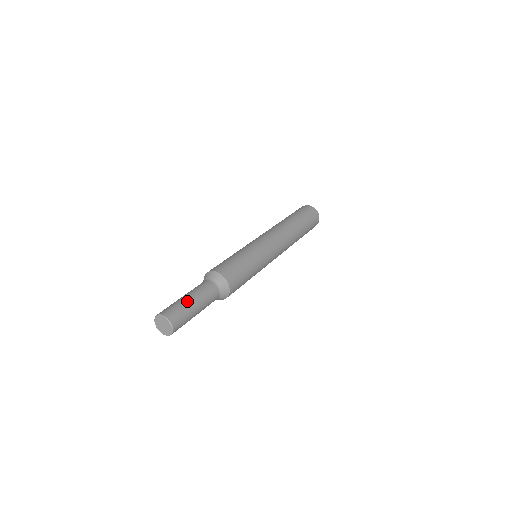
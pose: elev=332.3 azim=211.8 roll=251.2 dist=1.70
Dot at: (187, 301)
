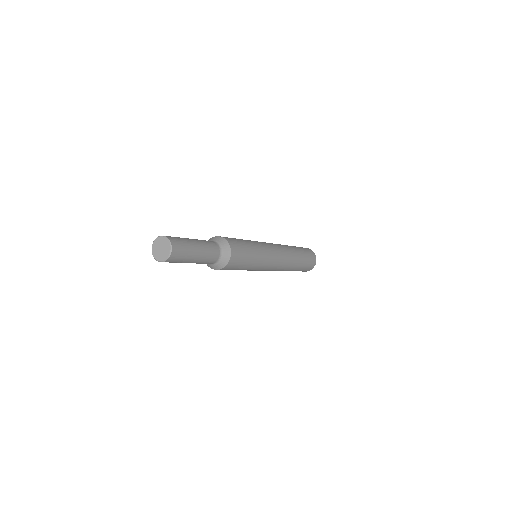
Dot at: (186, 238)
